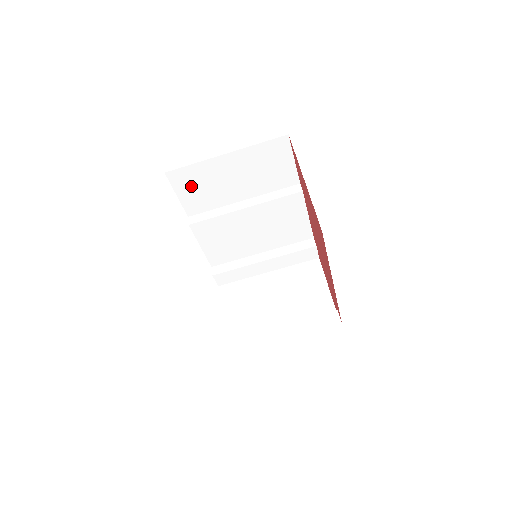
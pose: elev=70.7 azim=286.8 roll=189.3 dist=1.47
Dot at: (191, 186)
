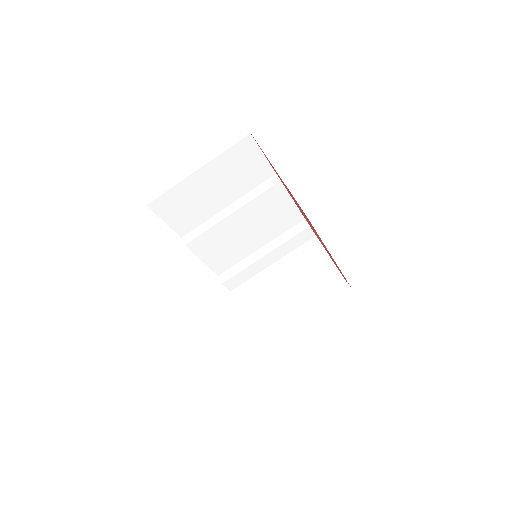
Dot at: (175, 209)
